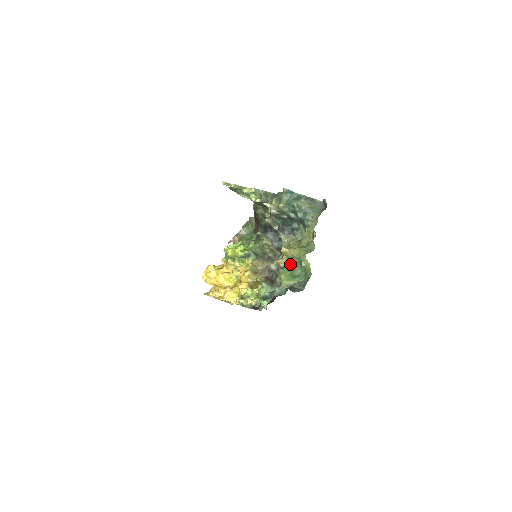
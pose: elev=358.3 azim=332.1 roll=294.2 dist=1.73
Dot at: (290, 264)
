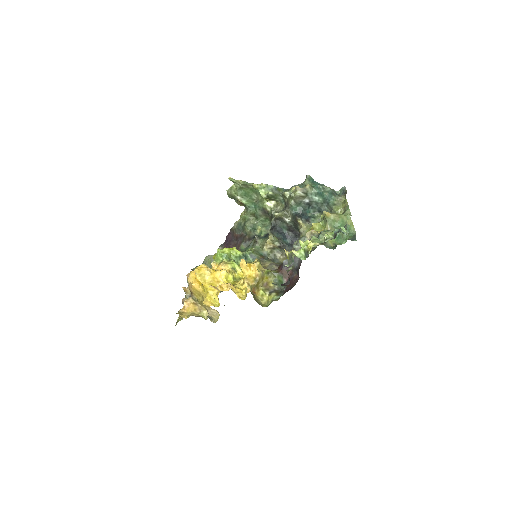
Dot at: (329, 228)
